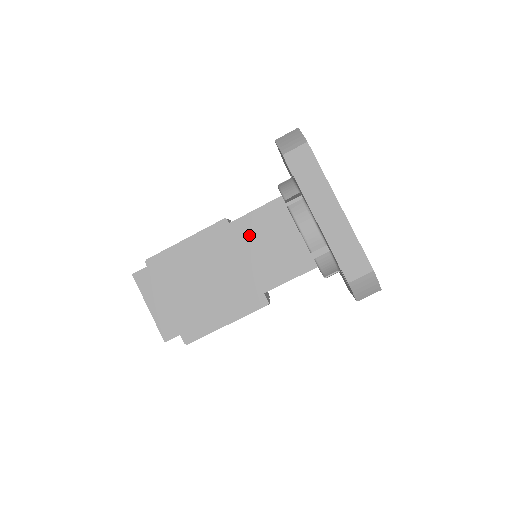
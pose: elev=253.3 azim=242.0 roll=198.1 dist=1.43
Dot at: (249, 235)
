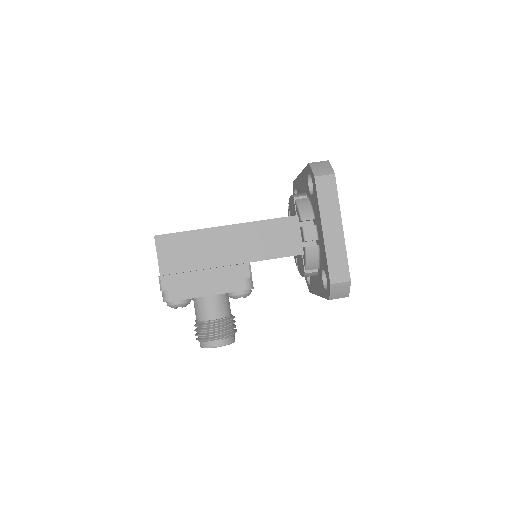
Dot at: occluded
